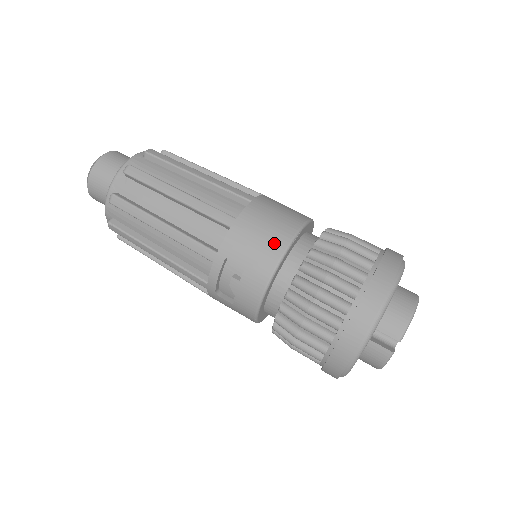
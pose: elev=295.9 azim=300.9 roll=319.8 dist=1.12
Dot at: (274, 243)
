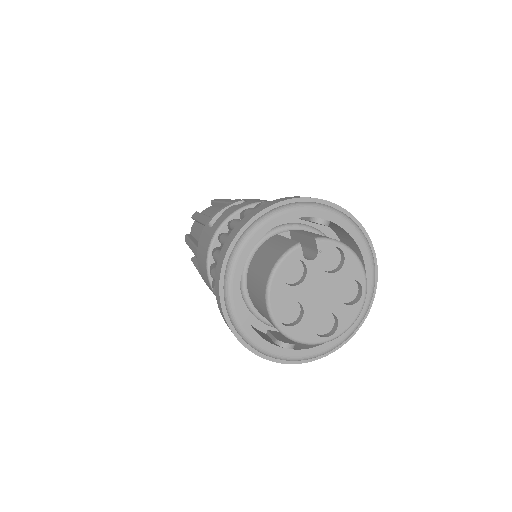
Dot at: occluded
